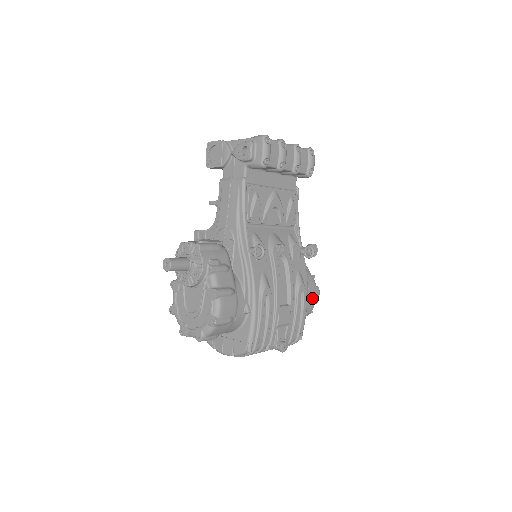
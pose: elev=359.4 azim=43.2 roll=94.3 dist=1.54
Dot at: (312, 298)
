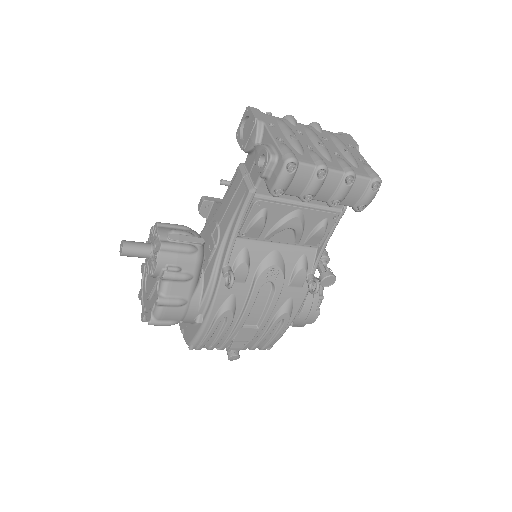
Dot at: (304, 320)
